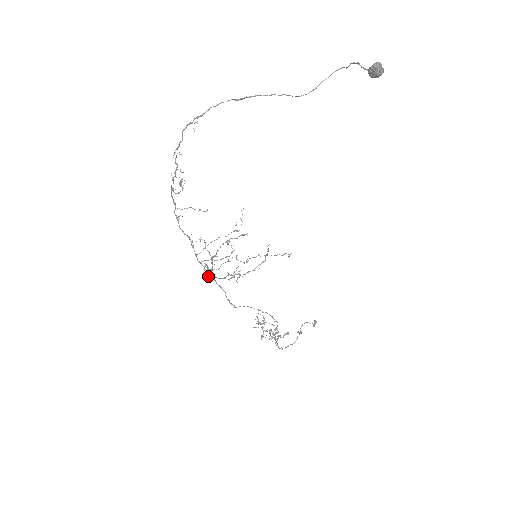
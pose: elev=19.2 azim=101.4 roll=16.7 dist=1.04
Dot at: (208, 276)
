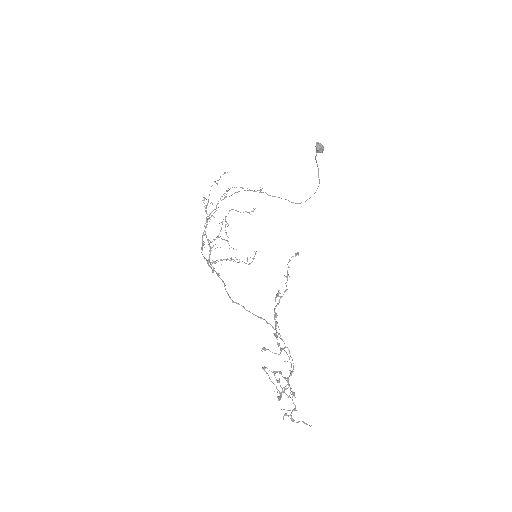
Dot at: (212, 271)
